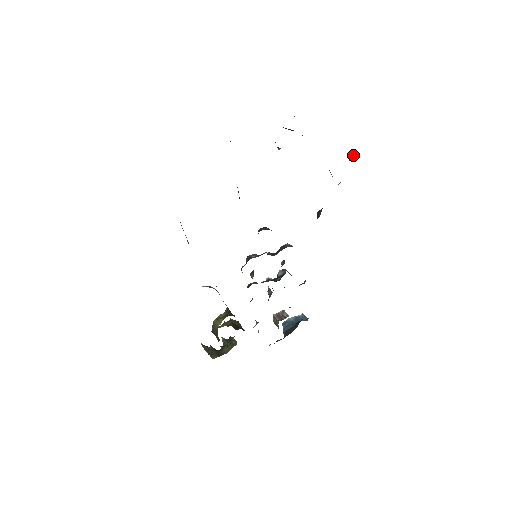
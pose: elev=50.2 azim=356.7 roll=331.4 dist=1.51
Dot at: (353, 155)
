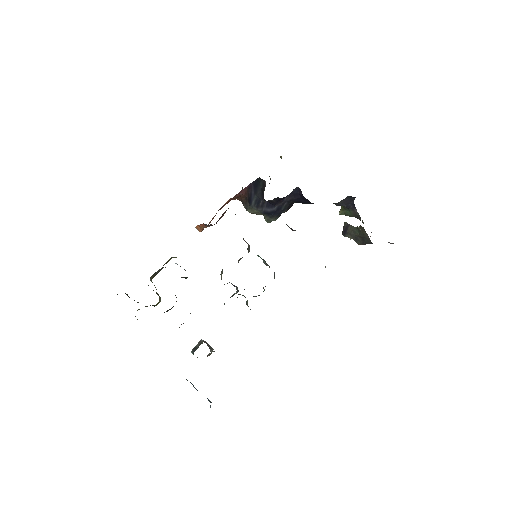
Dot at: (393, 243)
